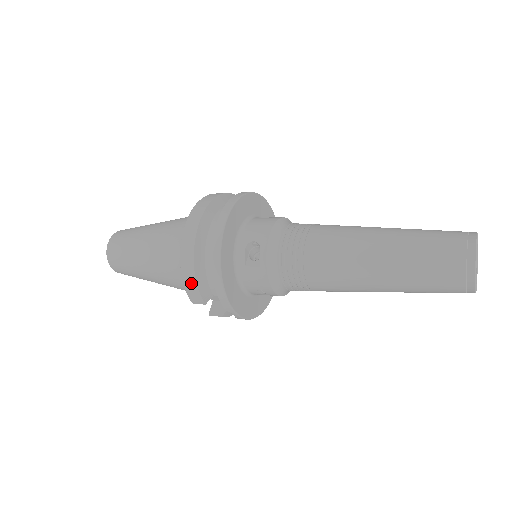
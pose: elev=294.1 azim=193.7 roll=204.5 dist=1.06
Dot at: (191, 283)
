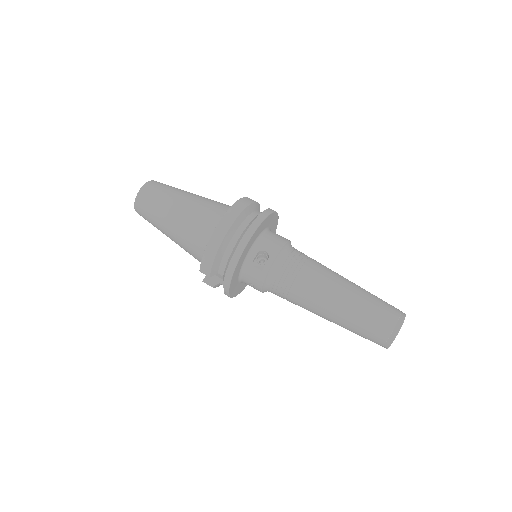
Dot at: (209, 260)
